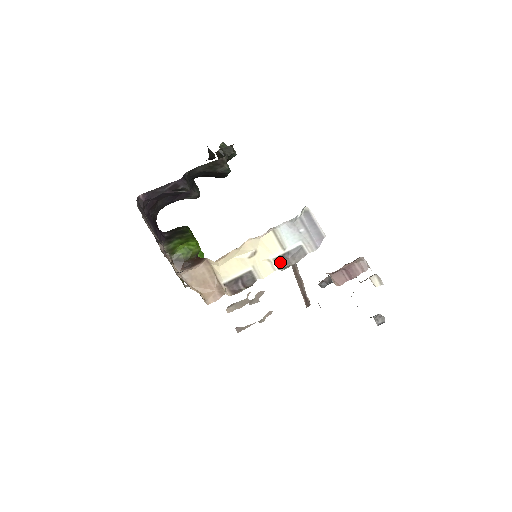
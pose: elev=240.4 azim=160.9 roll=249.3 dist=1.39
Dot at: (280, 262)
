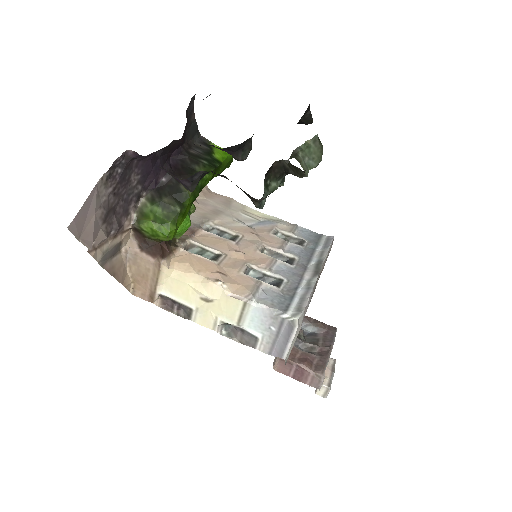
Dot at: (230, 324)
